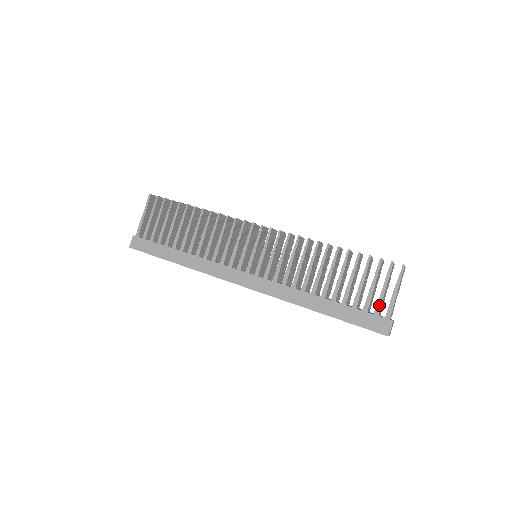
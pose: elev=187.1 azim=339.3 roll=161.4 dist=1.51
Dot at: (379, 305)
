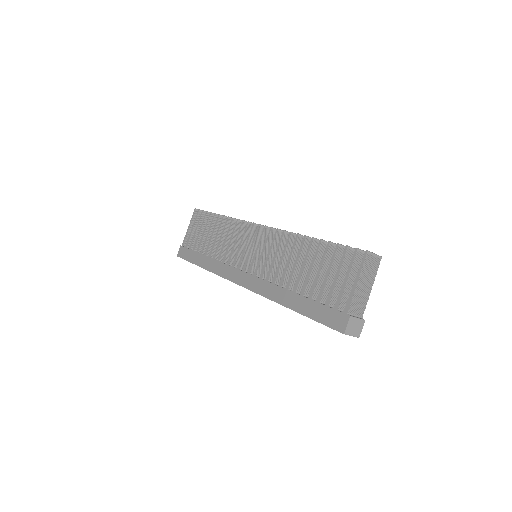
Dot at: (339, 298)
